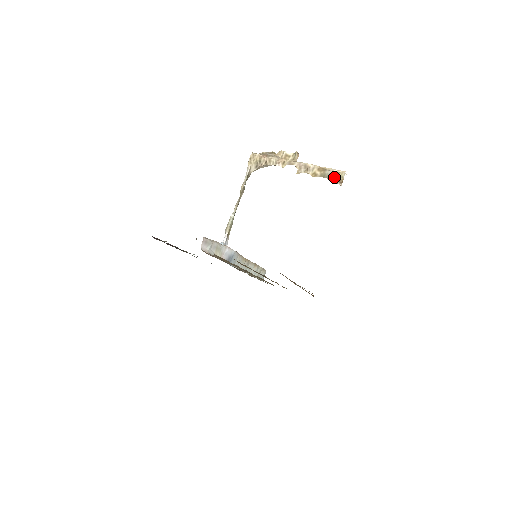
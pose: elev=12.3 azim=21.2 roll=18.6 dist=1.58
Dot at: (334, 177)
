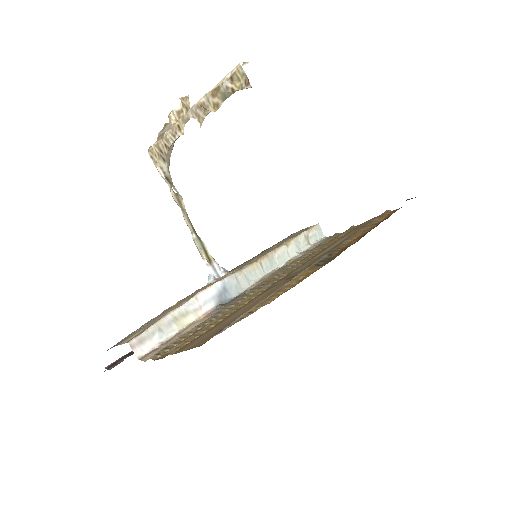
Dot at: (235, 85)
